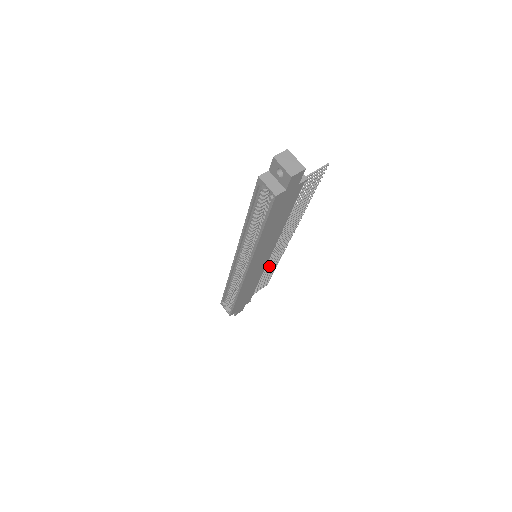
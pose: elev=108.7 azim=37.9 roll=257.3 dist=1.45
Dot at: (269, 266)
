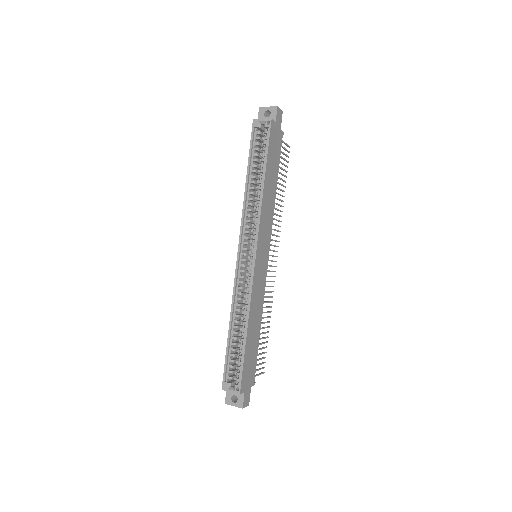
Dot at: occluded
